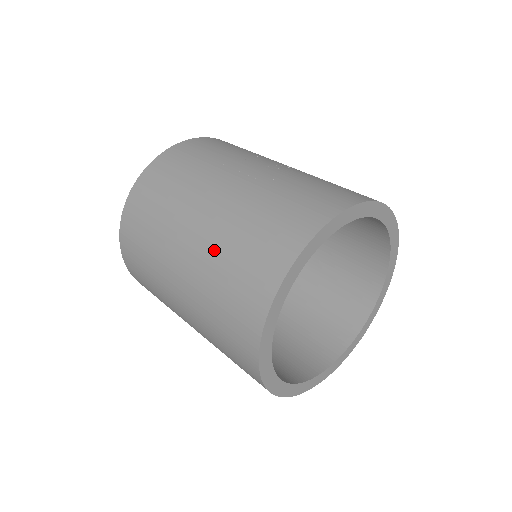
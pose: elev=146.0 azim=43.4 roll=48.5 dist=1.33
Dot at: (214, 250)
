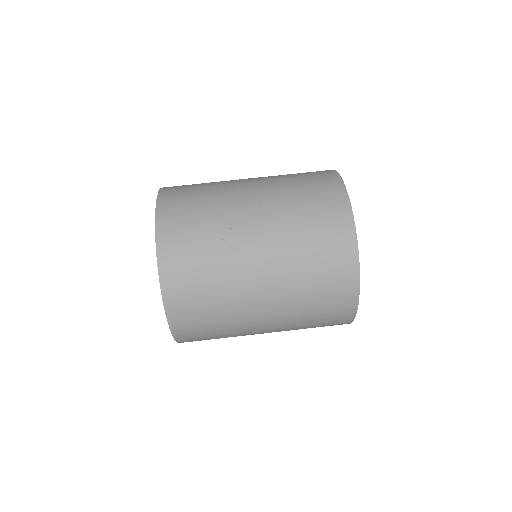
Dot at: (293, 320)
